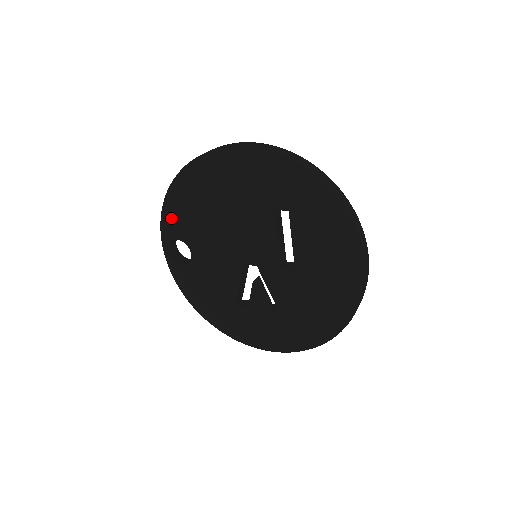
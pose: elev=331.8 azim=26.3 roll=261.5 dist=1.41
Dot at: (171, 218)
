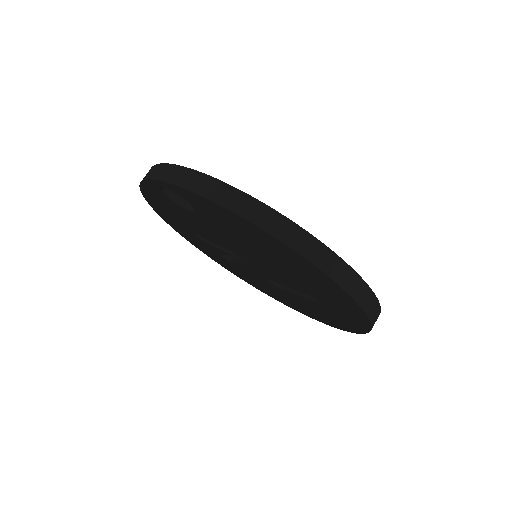
Dot at: (204, 204)
